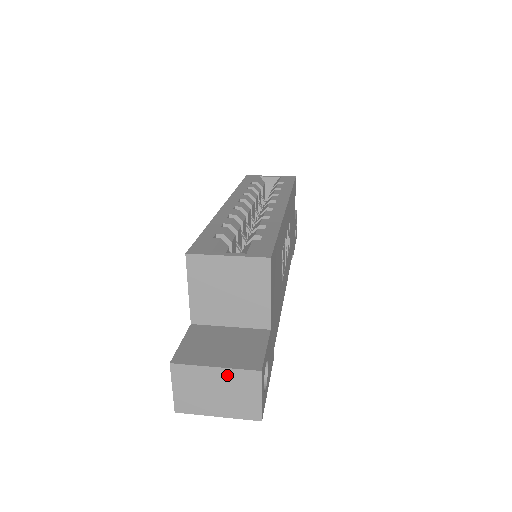
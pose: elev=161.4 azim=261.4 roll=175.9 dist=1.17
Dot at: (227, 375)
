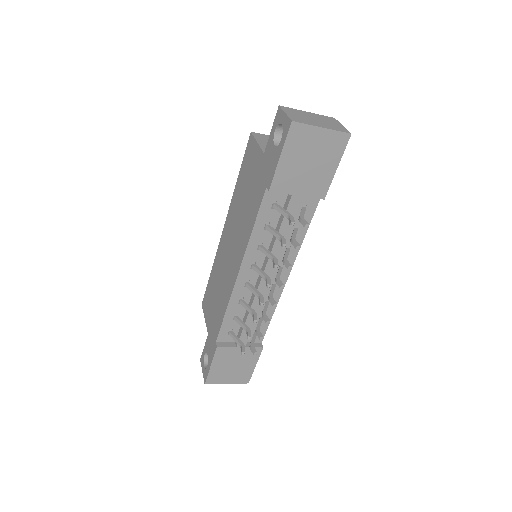
Dot at: (317, 115)
